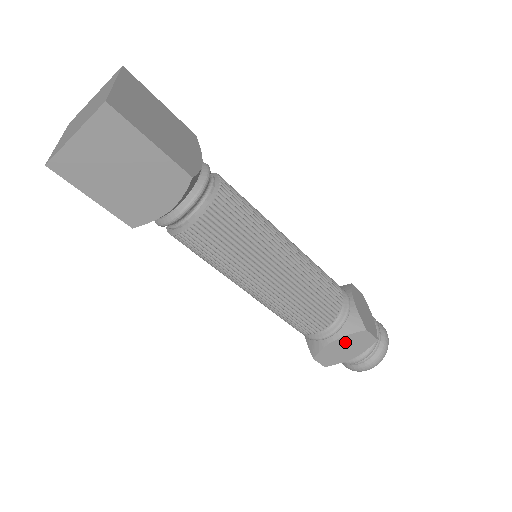
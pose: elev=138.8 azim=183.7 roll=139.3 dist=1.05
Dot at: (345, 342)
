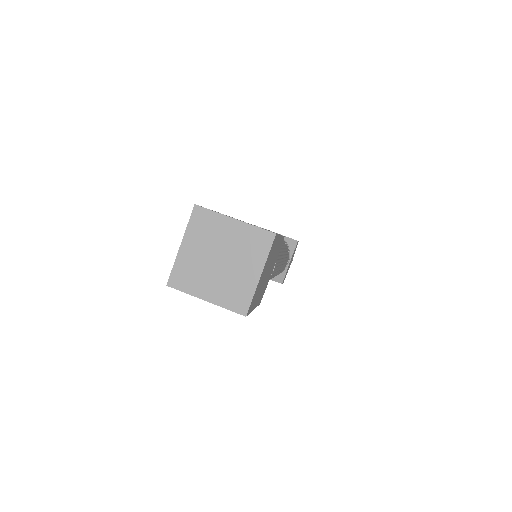
Dot at: occluded
